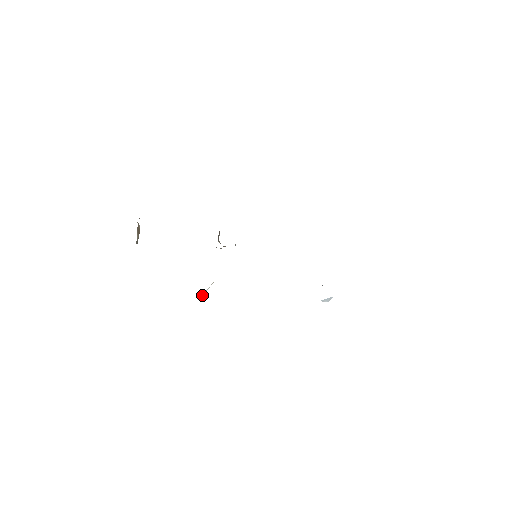
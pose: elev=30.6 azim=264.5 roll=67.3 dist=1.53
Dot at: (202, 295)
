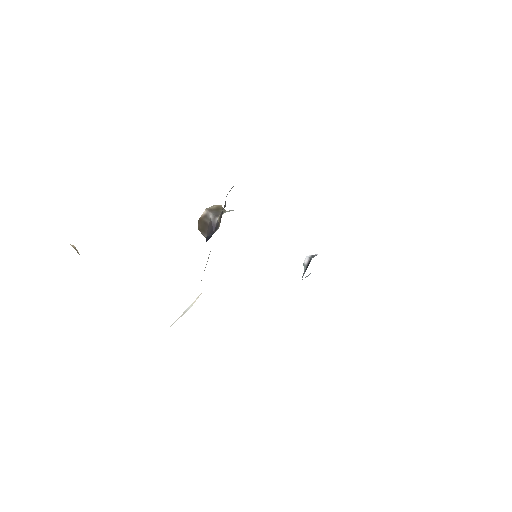
Dot at: (182, 315)
